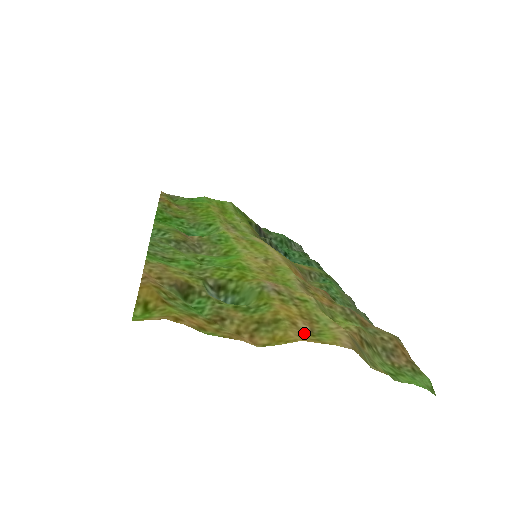
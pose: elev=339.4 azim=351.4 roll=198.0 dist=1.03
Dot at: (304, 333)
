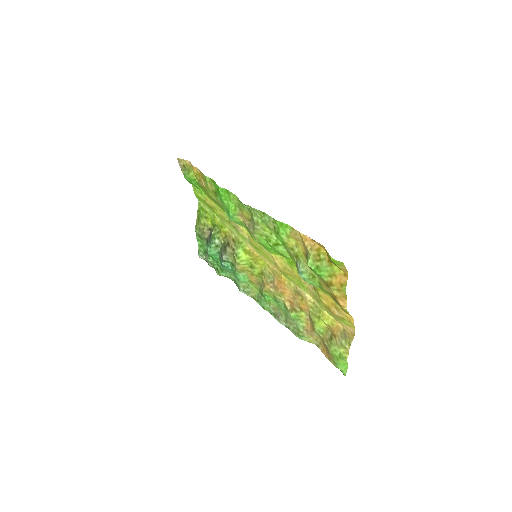
Dot at: (341, 315)
